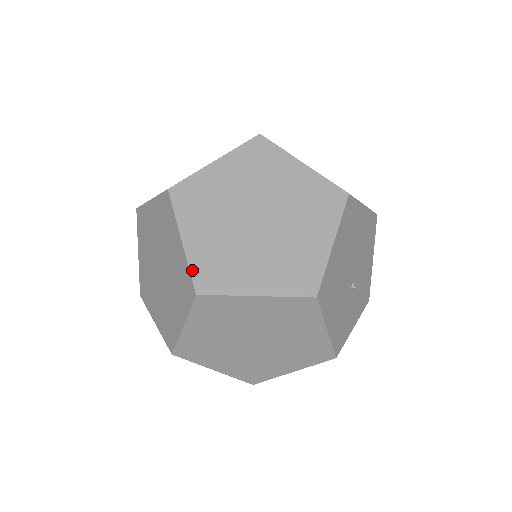
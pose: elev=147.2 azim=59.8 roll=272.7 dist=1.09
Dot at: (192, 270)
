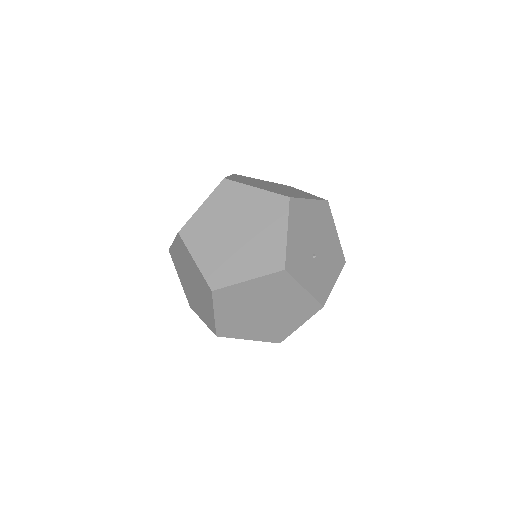
Dot at: (228, 177)
